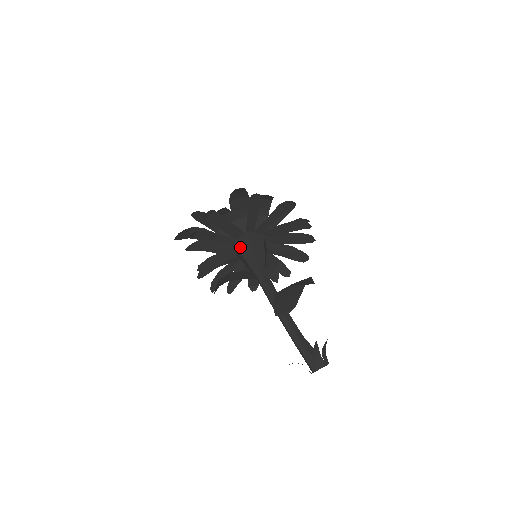
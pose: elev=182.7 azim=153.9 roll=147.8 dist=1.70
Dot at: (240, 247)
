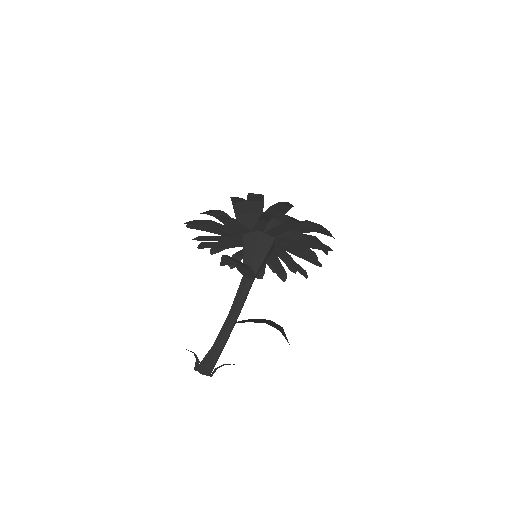
Dot at: (260, 242)
